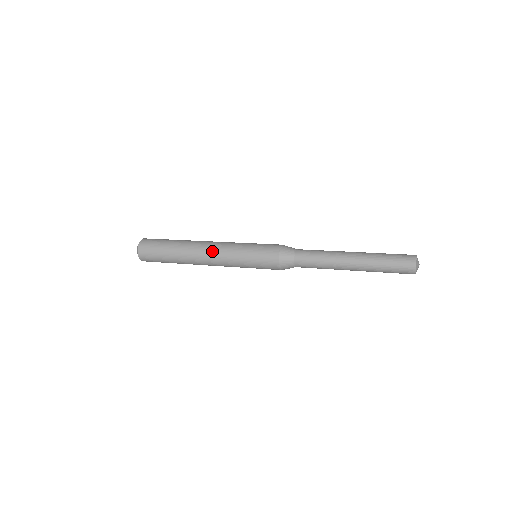
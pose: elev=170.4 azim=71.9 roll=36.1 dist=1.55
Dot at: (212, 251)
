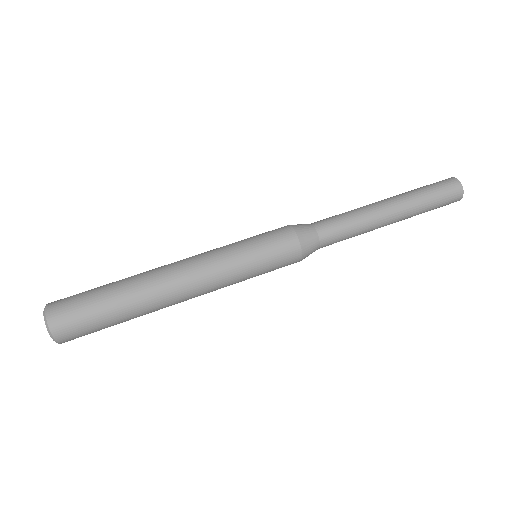
Dot at: occluded
